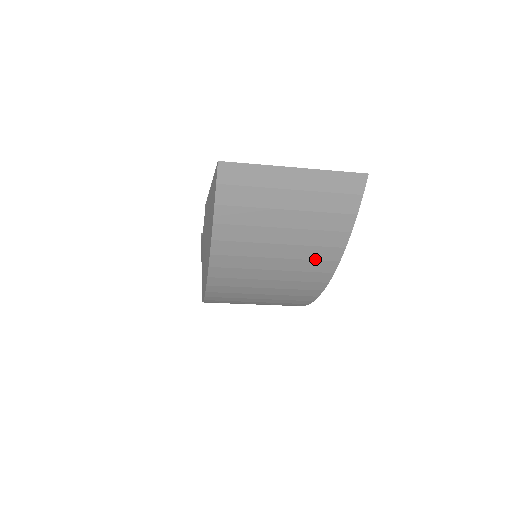
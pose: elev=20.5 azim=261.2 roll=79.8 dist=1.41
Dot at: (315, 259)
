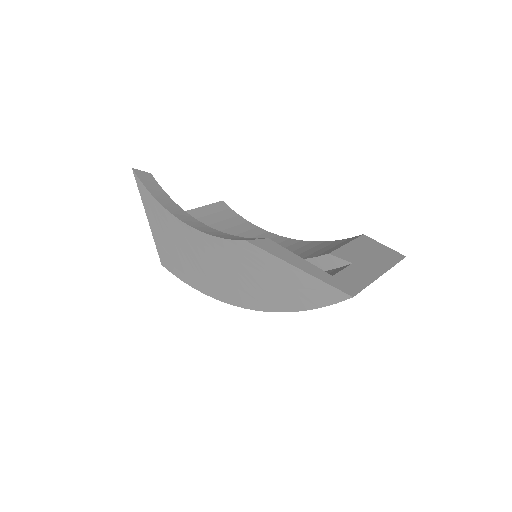
Dot at: occluded
